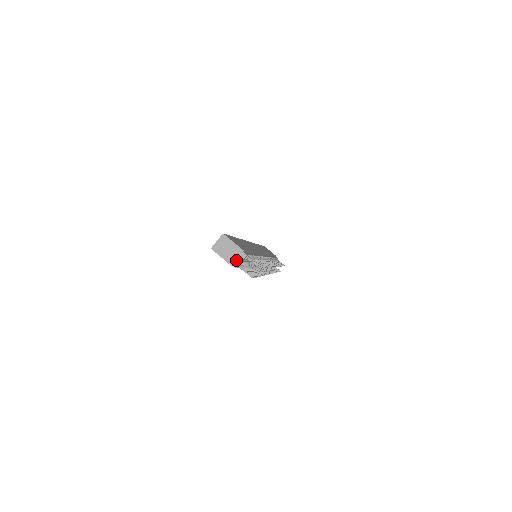
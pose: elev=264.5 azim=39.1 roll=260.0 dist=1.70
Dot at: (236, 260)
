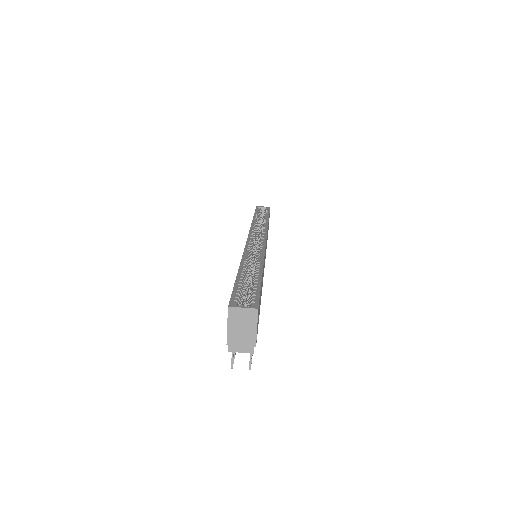
Dot at: (238, 345)
